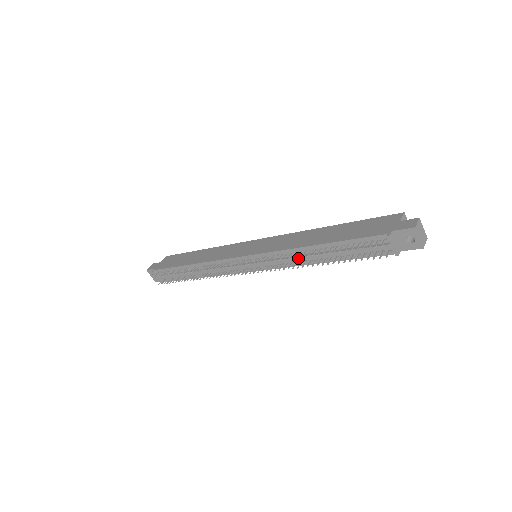
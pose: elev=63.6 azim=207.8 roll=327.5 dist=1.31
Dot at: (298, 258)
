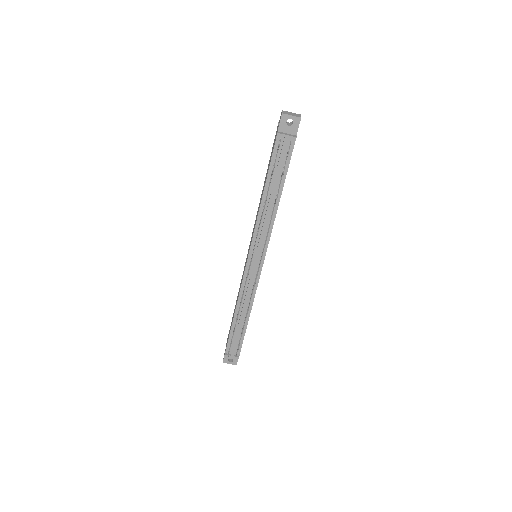
Dot at: (266, 216)
